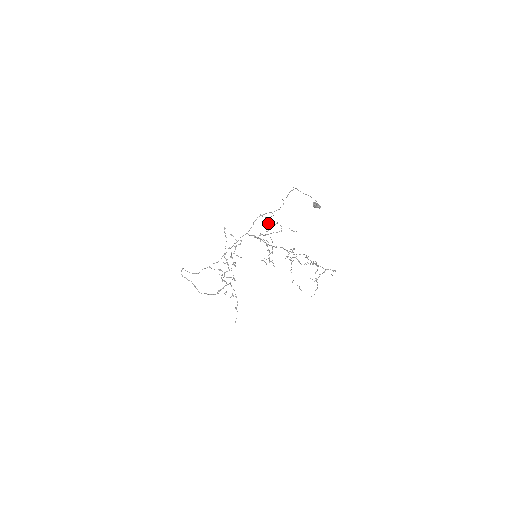
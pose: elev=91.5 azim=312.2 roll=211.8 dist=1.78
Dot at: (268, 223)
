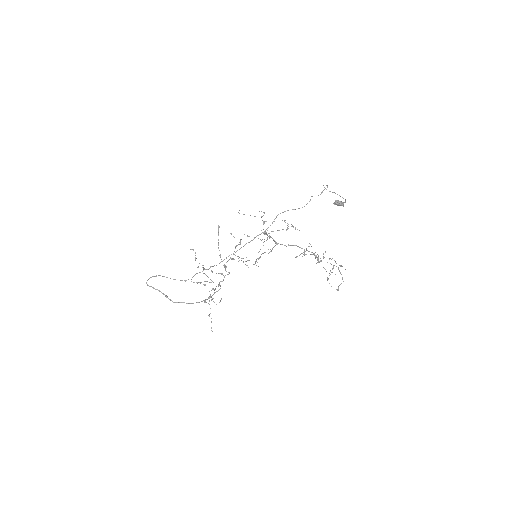
Dot at: (266, 221)
